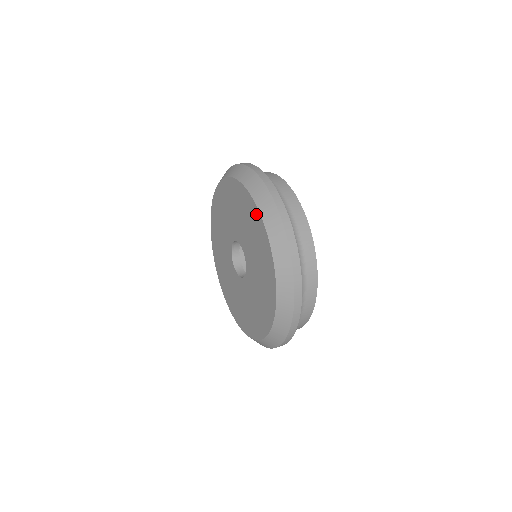
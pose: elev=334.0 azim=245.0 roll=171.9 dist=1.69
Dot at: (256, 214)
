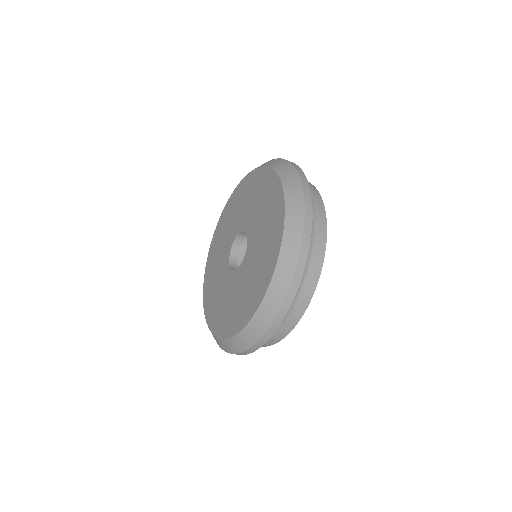
Dot at: (248, 178)
